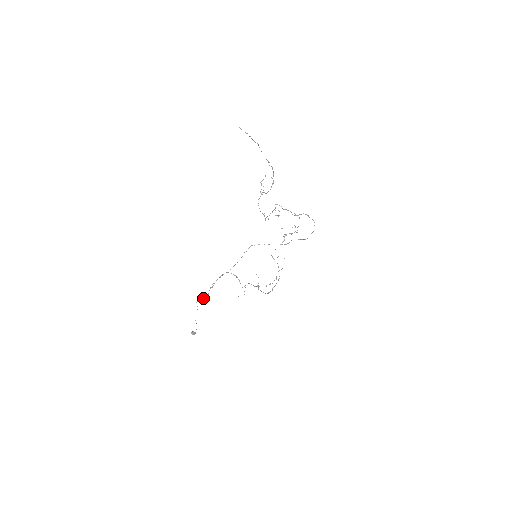
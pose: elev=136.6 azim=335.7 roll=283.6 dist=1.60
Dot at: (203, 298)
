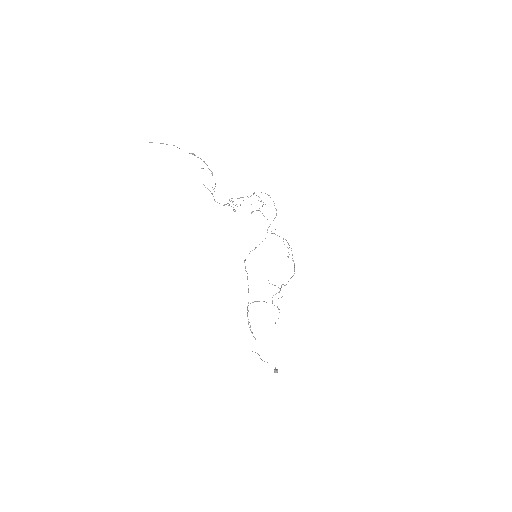
Dot at: occluded
